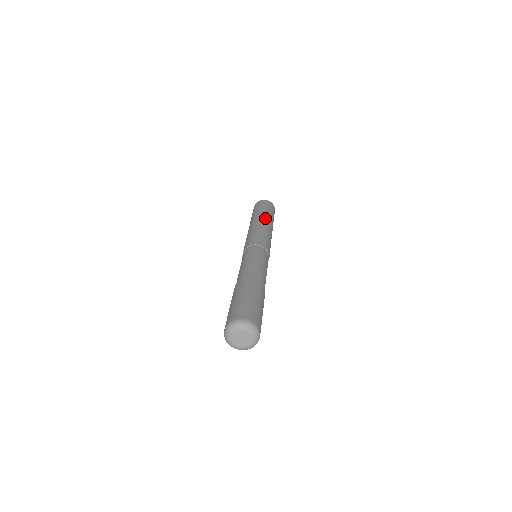
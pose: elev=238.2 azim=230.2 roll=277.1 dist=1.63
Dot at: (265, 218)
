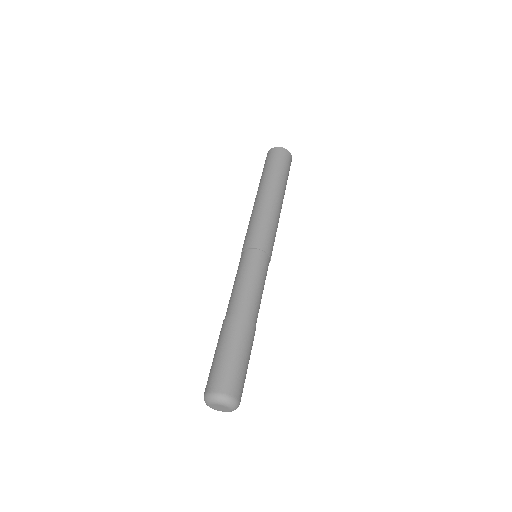
Dot at: (274, 189)
